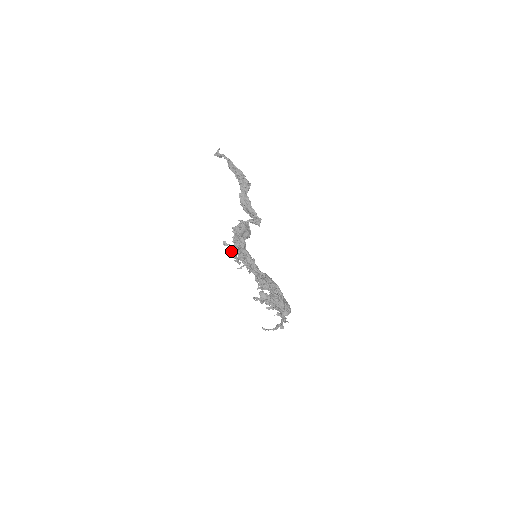
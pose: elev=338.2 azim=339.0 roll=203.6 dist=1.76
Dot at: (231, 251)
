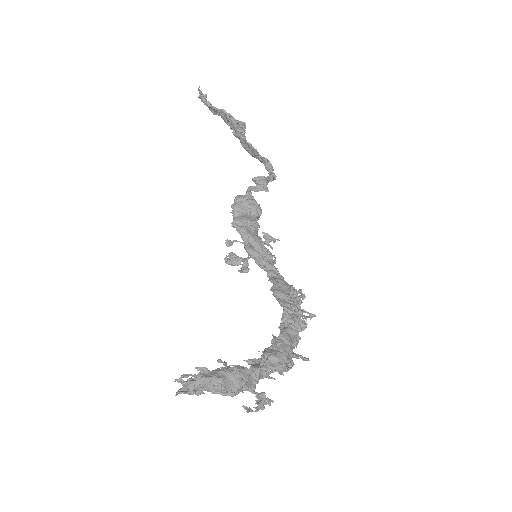
Dot at: (225, 260)
